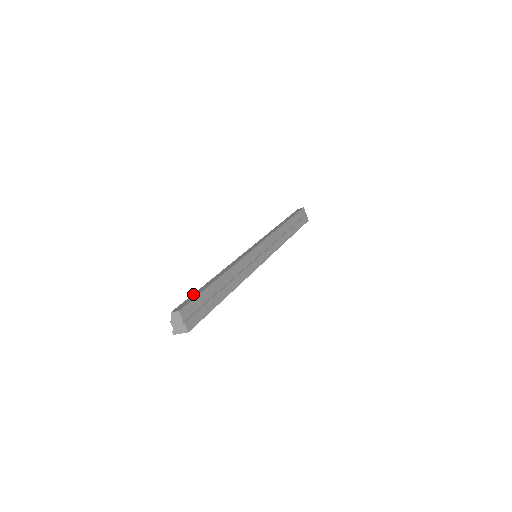
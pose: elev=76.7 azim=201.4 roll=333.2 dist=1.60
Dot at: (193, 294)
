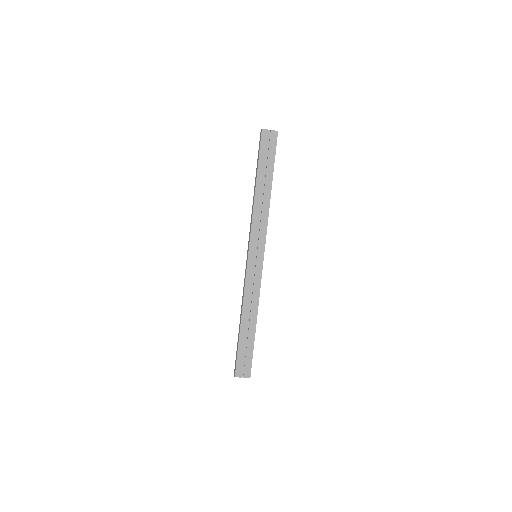
Dot at: occluded
